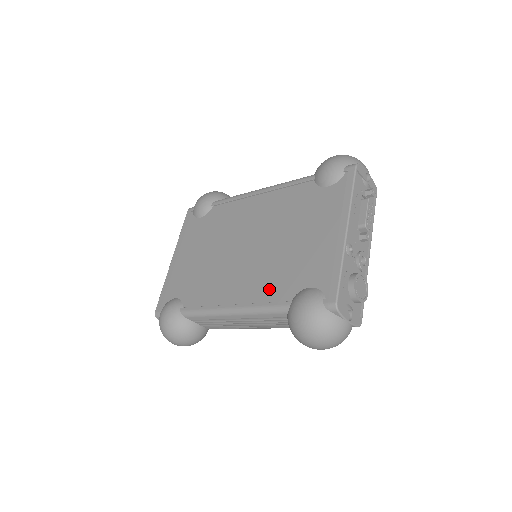
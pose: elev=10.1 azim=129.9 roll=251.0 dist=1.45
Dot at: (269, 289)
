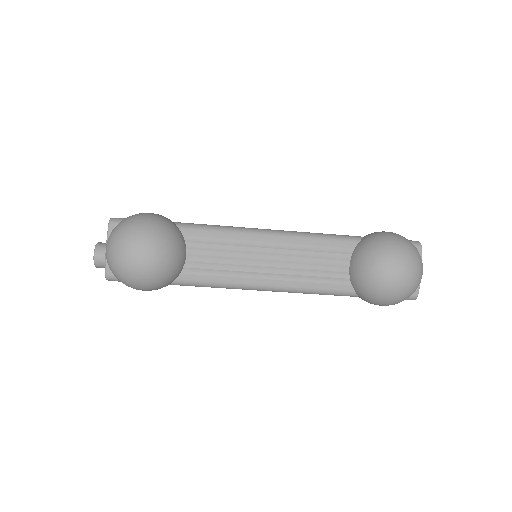
Dot at: occluded
